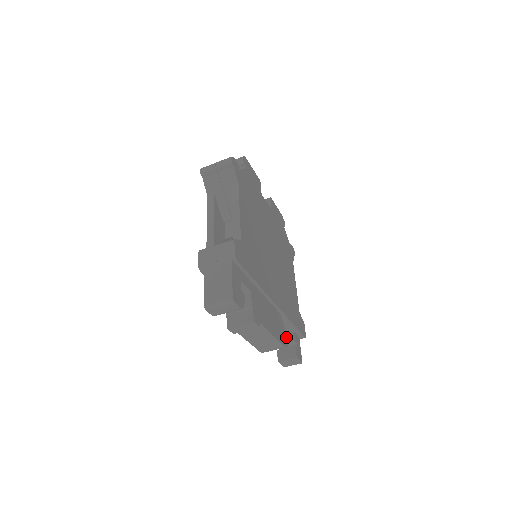
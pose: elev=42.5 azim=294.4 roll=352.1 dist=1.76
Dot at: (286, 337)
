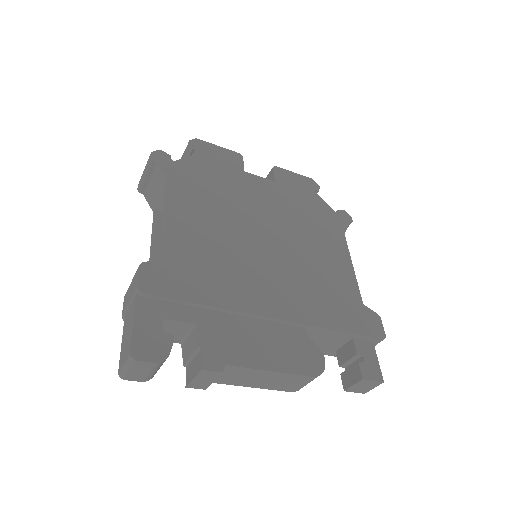
Dot at: (320, 358)
